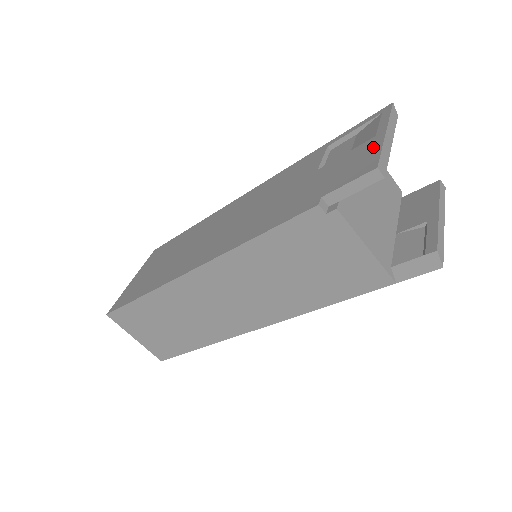
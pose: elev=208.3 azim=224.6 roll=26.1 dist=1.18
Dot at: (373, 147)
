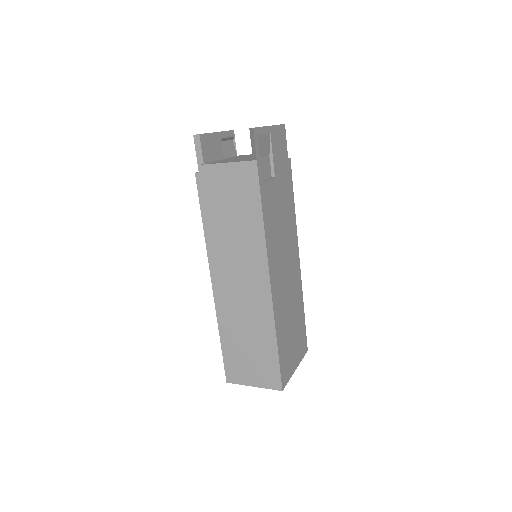
Dot at: occluded
